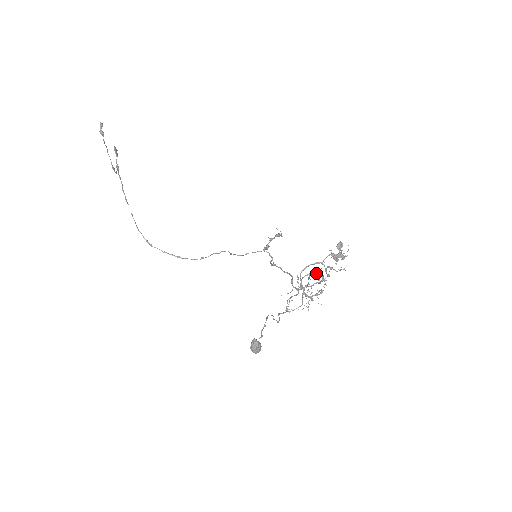
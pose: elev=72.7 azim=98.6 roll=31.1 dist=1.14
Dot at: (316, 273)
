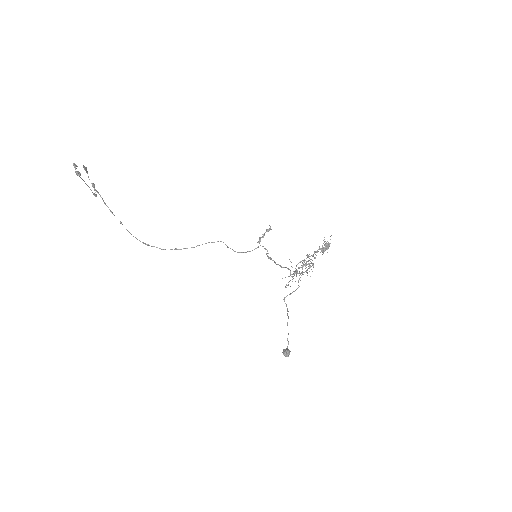
Dot at: (308, 264)
